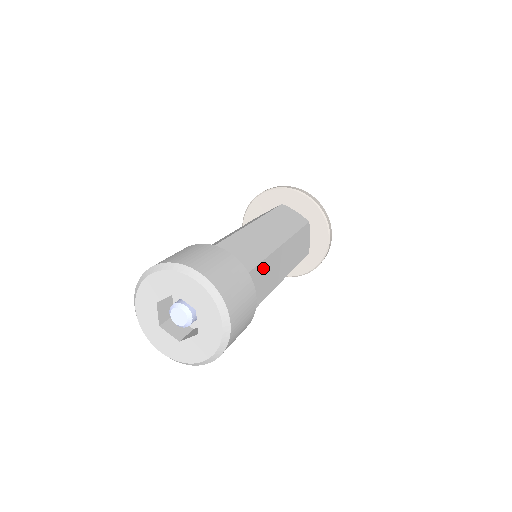
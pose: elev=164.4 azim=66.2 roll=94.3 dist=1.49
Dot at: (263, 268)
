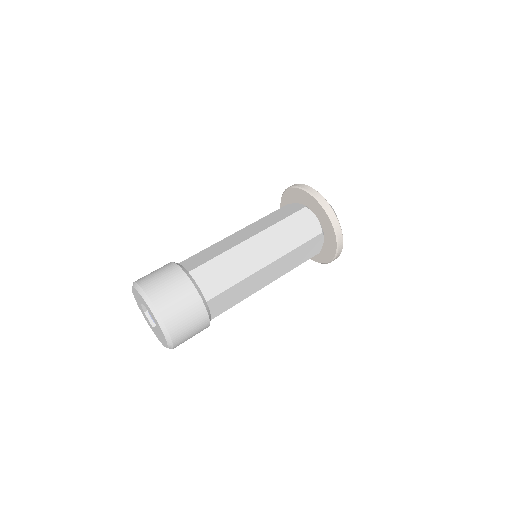
Dot at: (233, 290)
